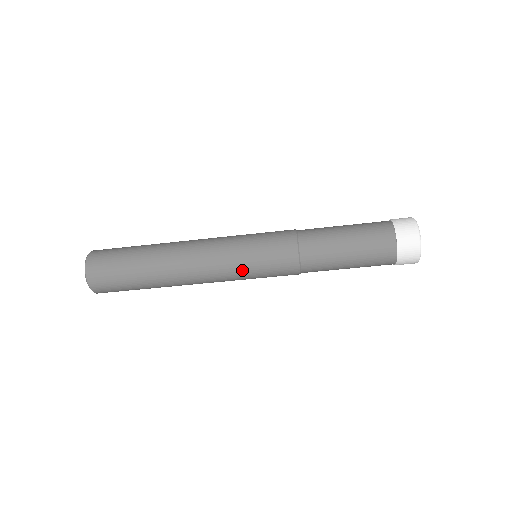
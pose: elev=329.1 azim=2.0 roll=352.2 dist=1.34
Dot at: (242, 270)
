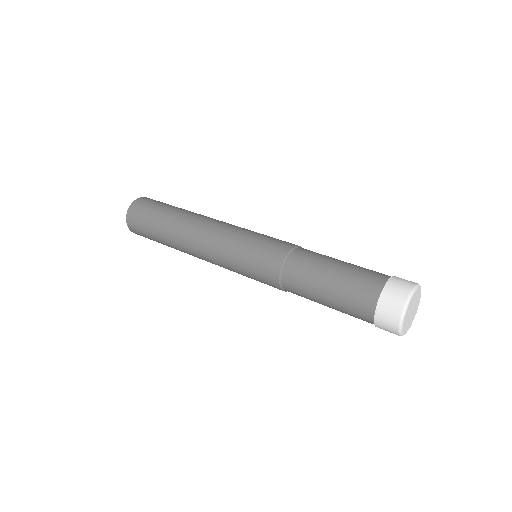
Dot at: (232, 265)
